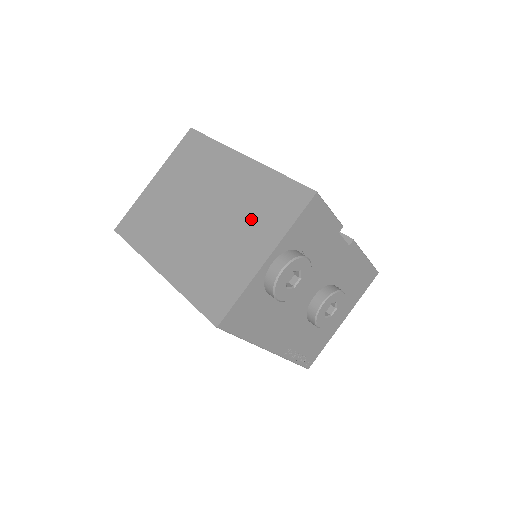
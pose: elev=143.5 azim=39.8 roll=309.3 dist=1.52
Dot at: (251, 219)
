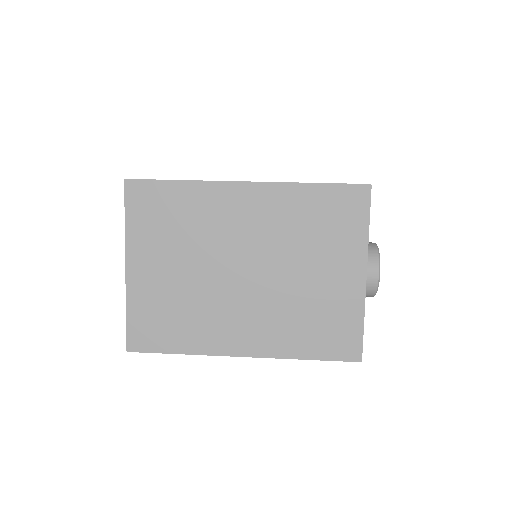
Dot at: (315, 247)
